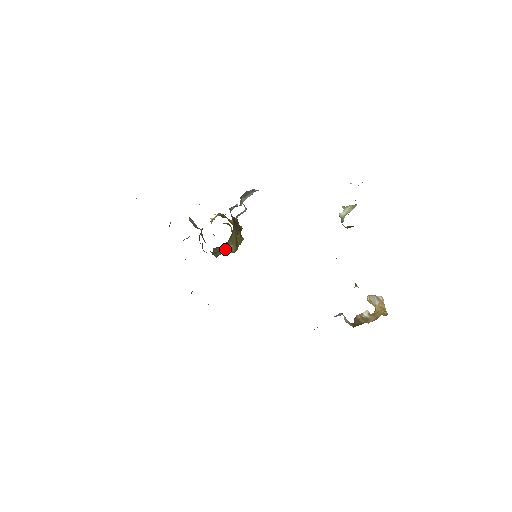
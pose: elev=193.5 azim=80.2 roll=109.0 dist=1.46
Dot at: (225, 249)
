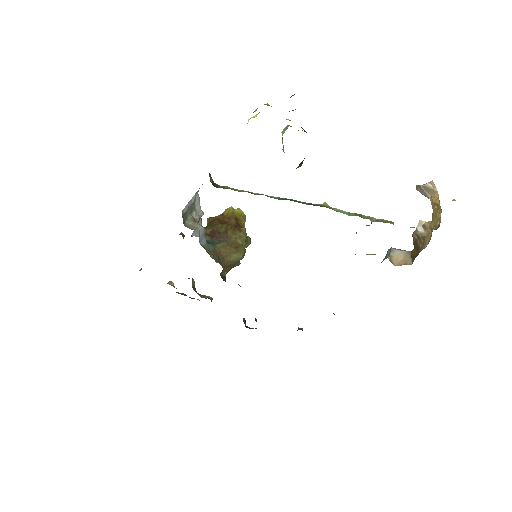
Dot at: (231, 264)
